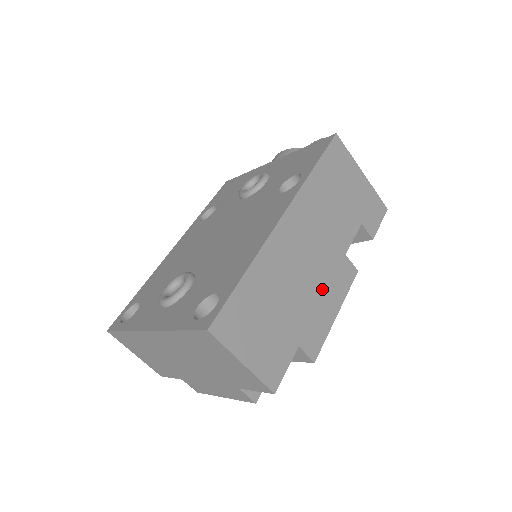
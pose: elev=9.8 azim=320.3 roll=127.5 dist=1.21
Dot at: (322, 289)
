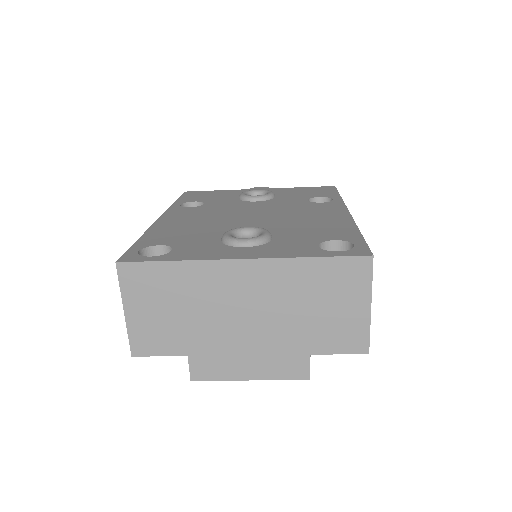
Dot at: occluded
